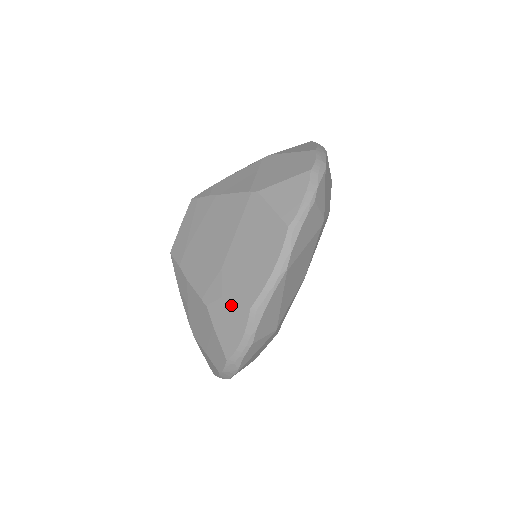
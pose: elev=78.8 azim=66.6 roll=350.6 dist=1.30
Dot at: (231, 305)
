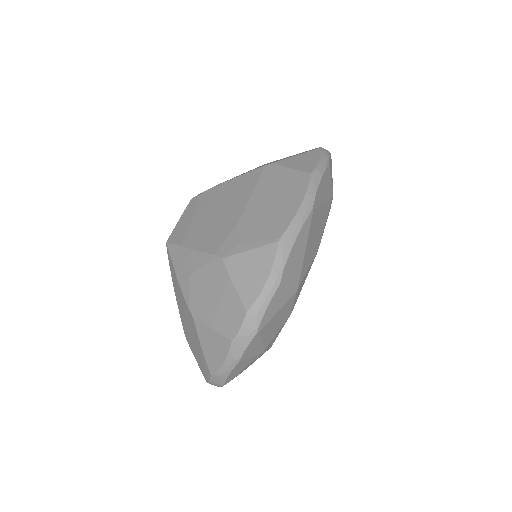
Dot at: (254, 246)
